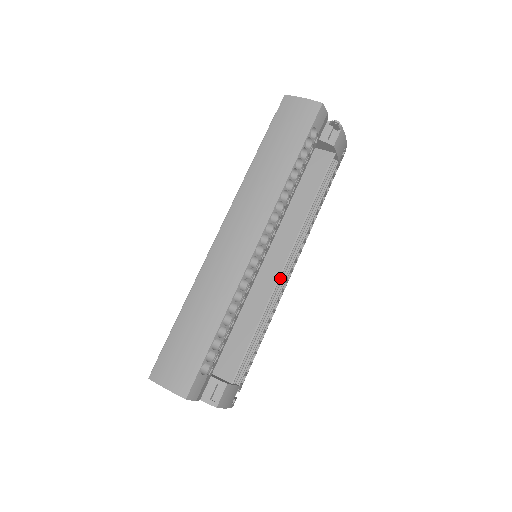
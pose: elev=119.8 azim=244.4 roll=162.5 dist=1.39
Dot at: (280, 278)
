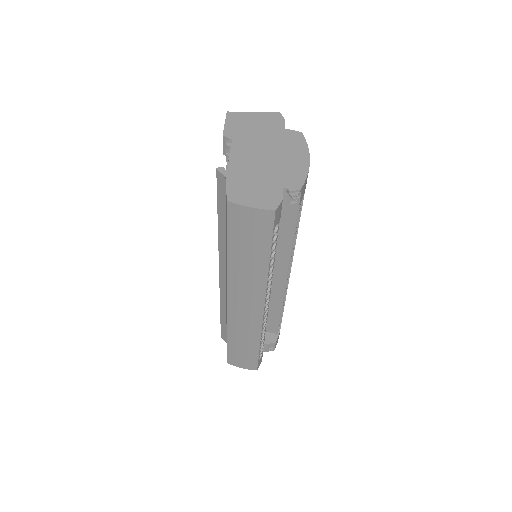
Dot at: occluded
